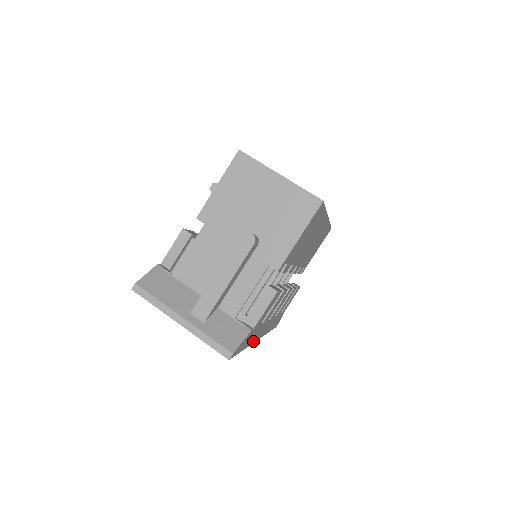
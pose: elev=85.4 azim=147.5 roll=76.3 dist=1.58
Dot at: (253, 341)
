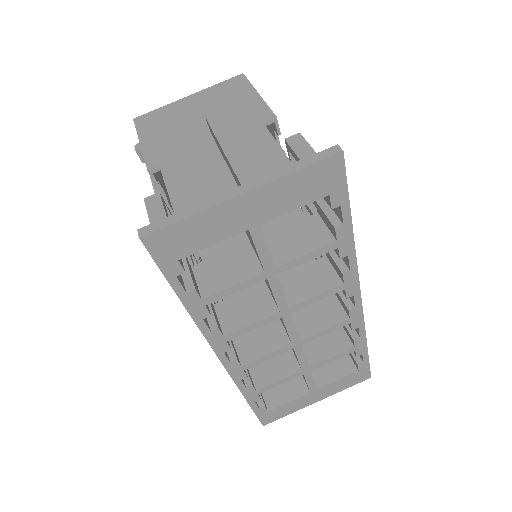
Dot at: (354, 263)
